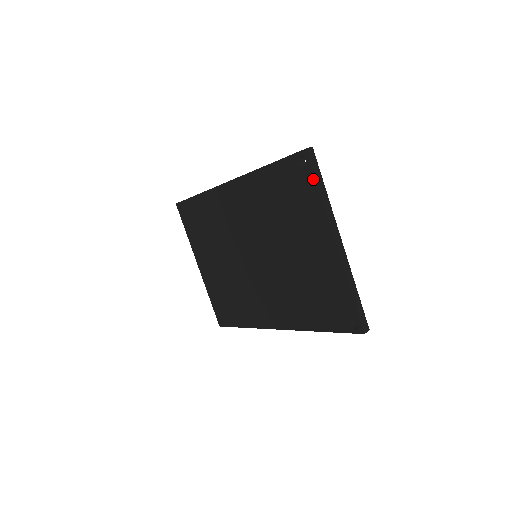
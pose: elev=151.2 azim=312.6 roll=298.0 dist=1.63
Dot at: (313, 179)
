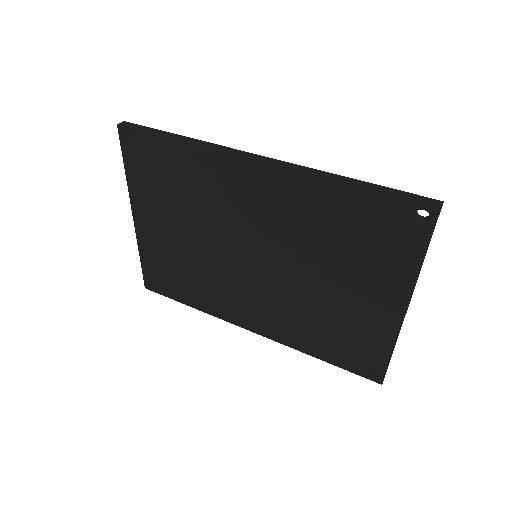
Dot at: (425, 243)
